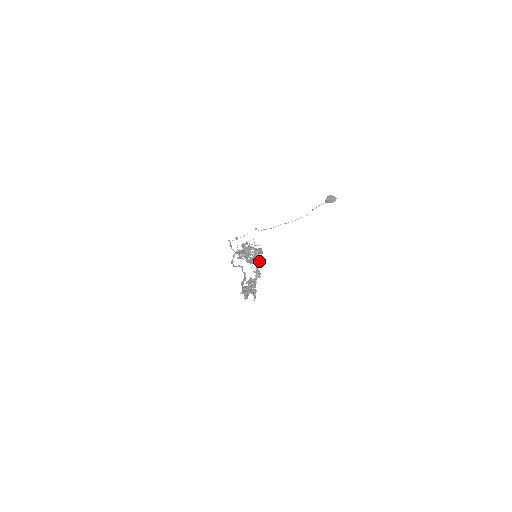
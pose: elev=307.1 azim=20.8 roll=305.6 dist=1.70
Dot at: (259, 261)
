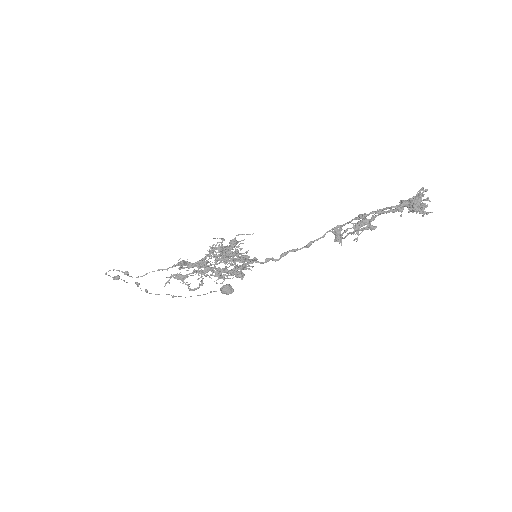
Dot at: (244, 274)
